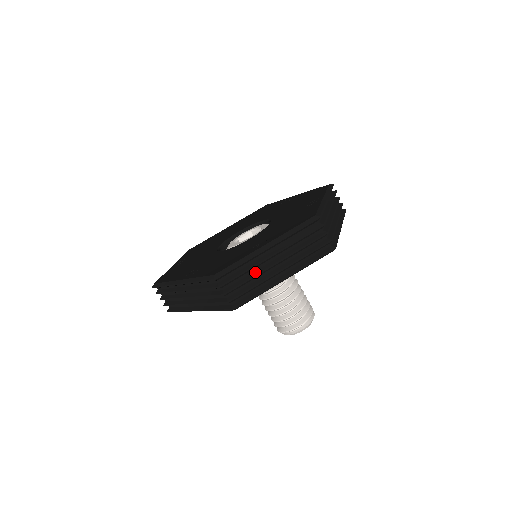
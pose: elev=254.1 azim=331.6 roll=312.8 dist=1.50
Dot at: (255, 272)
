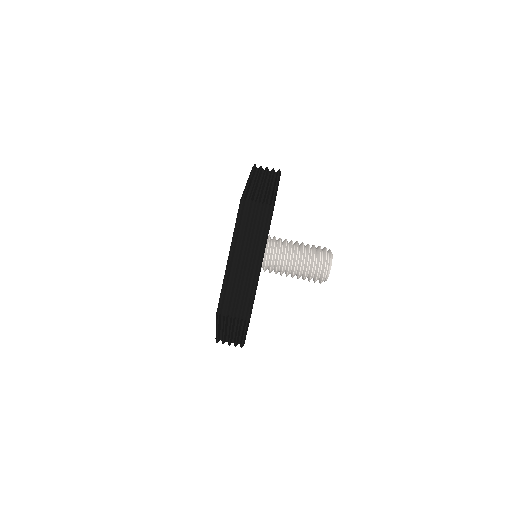
Dot at: (259, 190)
